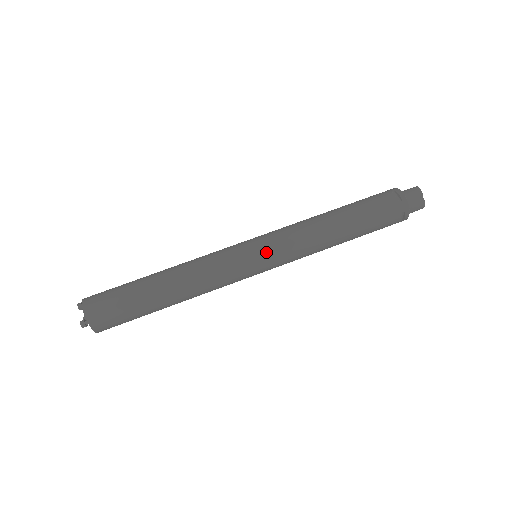
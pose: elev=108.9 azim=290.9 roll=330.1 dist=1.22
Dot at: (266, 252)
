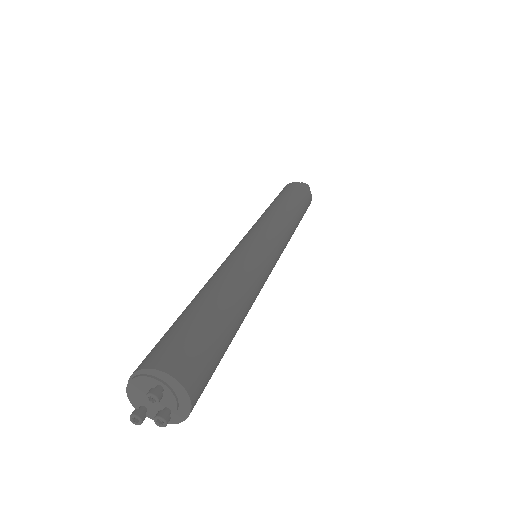
Dot at: (250, 233)
